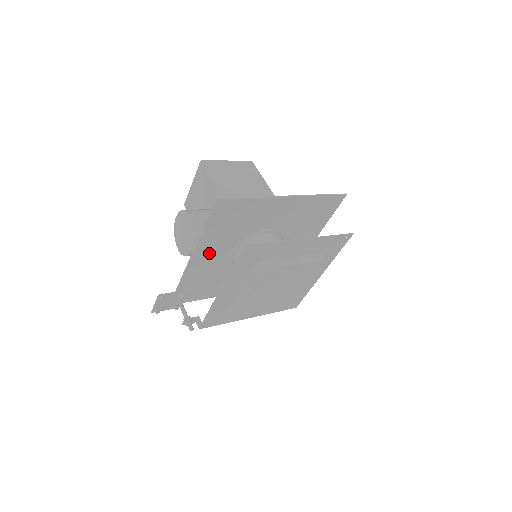
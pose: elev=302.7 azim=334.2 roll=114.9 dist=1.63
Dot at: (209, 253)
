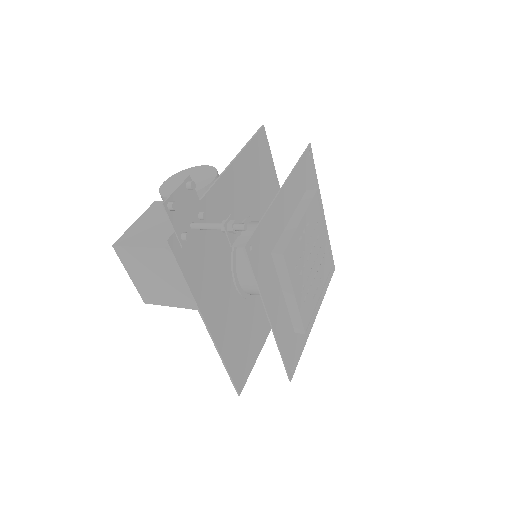
Dot at: (233, 191)
